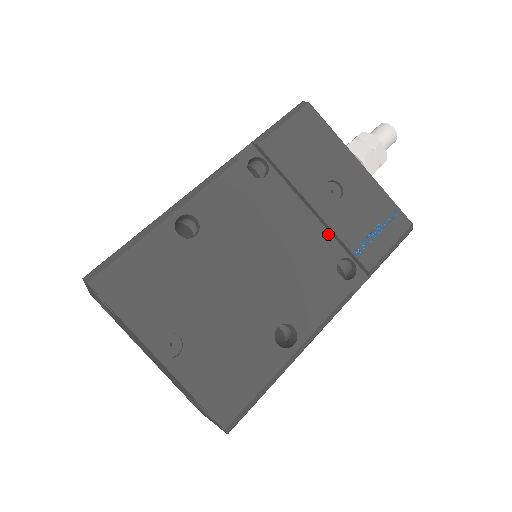
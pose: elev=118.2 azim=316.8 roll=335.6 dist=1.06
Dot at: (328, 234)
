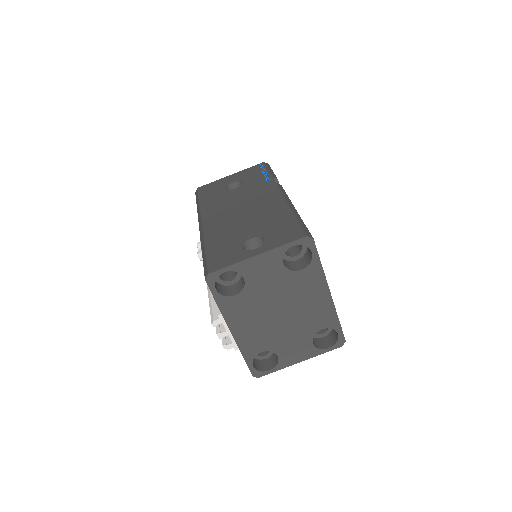
Dot at: occluded
